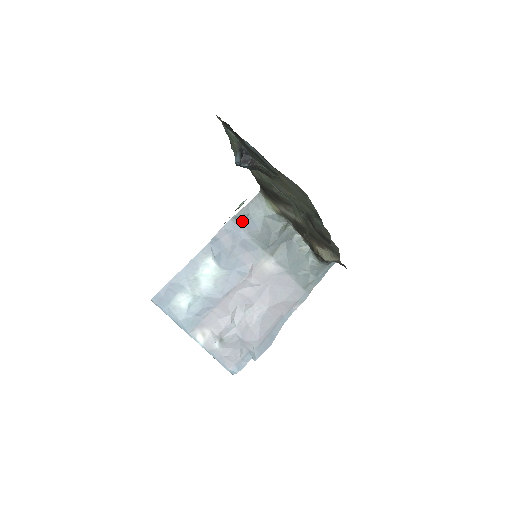
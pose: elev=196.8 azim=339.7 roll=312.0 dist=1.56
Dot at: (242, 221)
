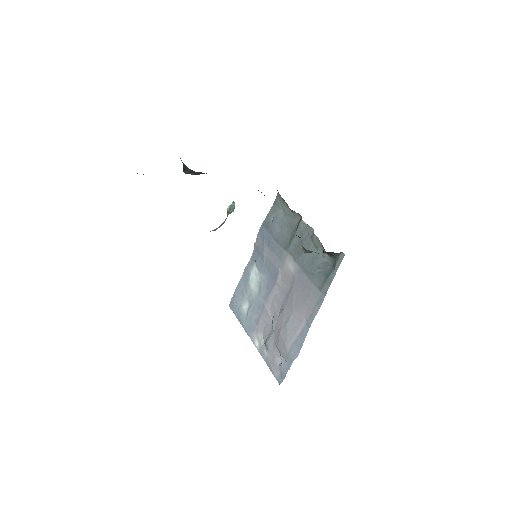
Dot at: (269, 224)
